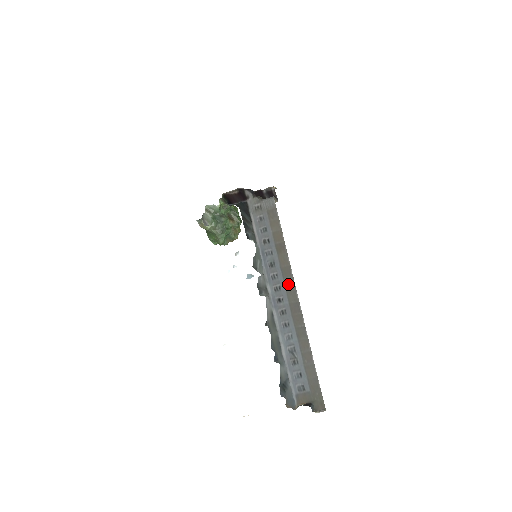
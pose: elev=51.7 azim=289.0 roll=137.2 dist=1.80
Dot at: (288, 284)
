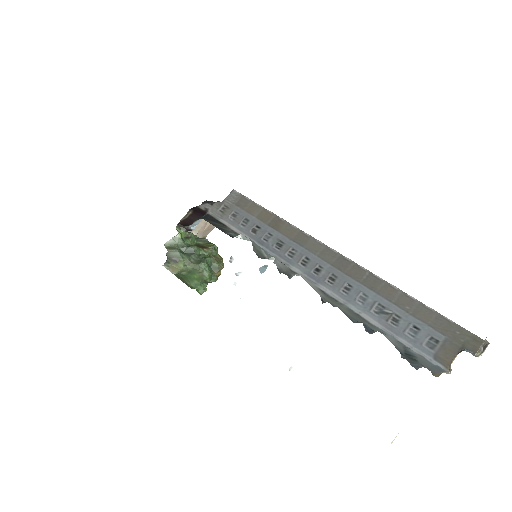
Dot at: (313, 248)
